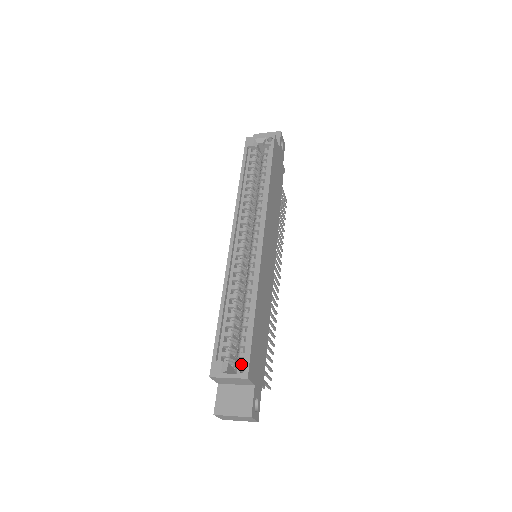
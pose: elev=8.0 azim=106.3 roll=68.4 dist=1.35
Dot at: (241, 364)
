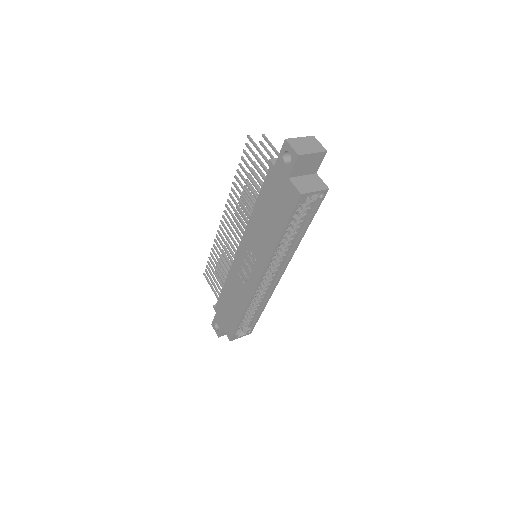
Dot at: occluded
